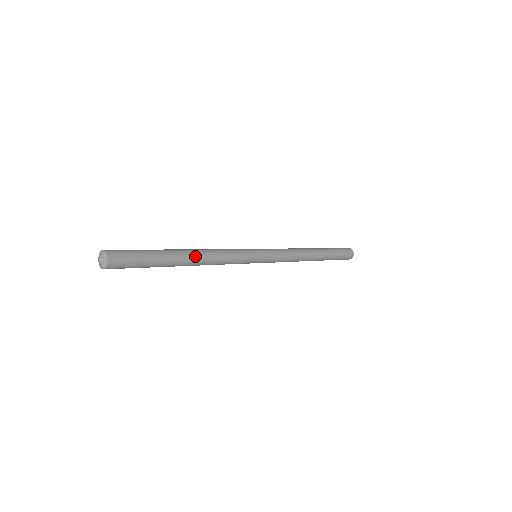
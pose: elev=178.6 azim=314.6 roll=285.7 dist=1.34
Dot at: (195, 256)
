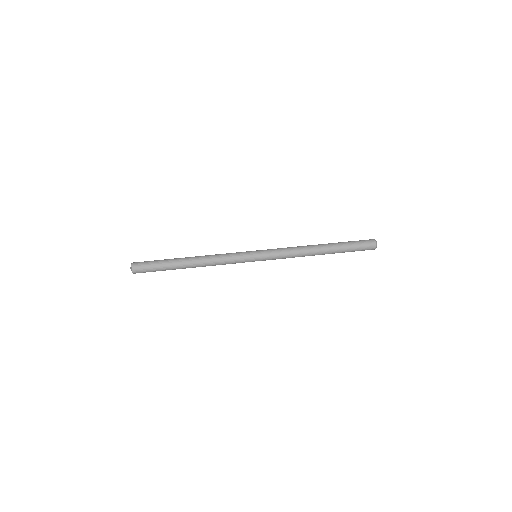
Dot at: (195, 265)
